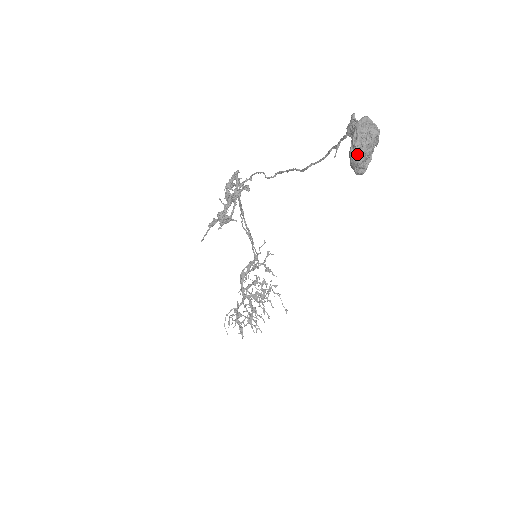
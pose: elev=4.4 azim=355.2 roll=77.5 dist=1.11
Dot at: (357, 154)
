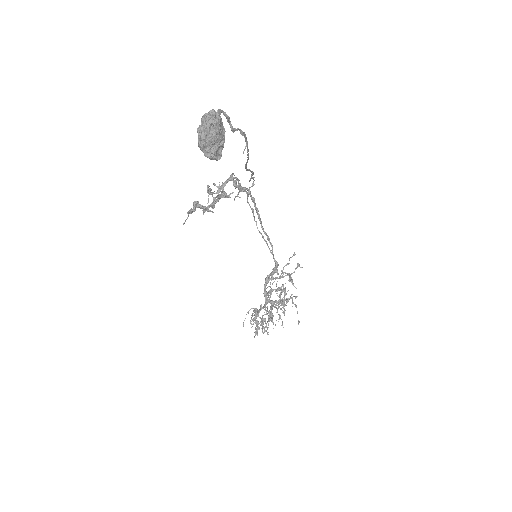
Dot at: (200, 139)
